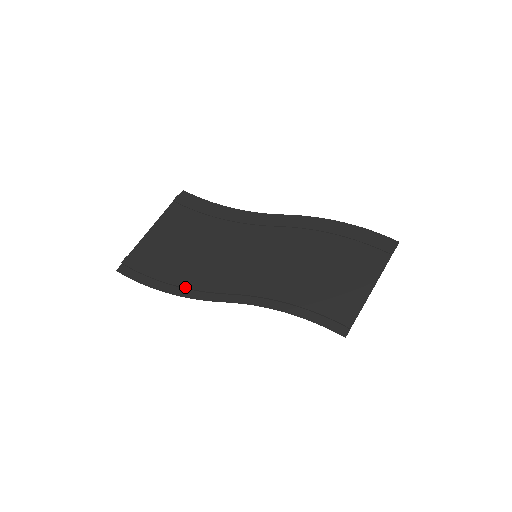
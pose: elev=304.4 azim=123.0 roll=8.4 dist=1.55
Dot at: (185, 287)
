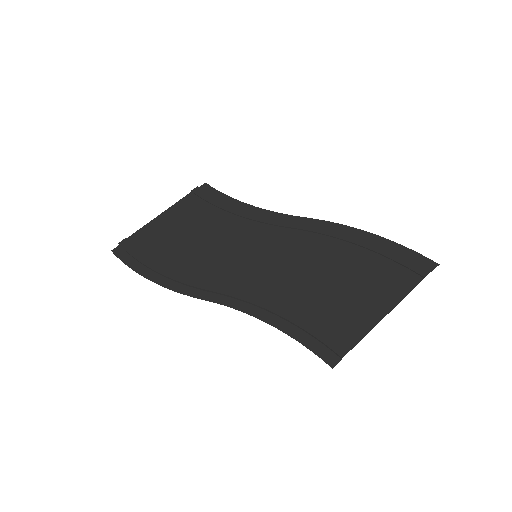
Dot at: (169, 277)
